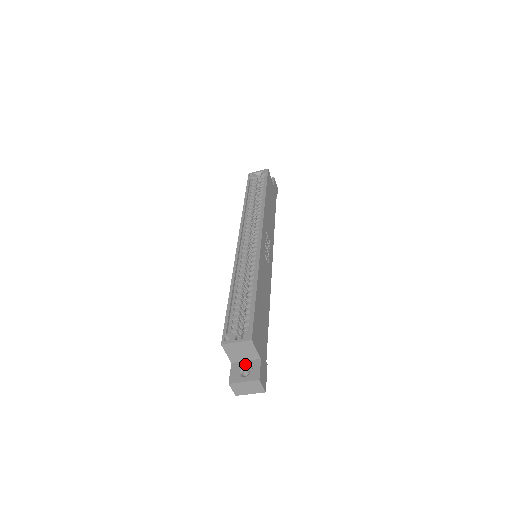
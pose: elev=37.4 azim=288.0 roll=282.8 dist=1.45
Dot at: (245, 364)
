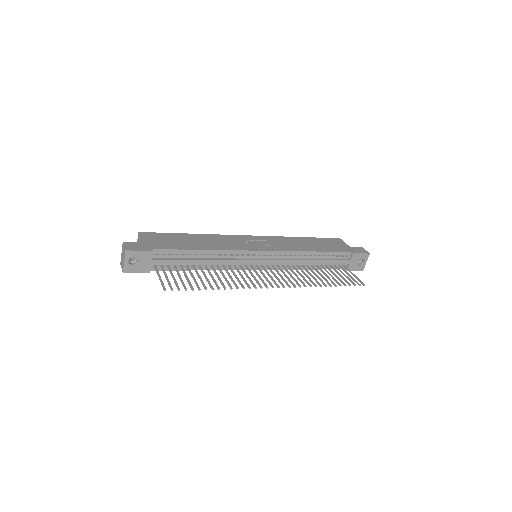
Dot at: occluded
